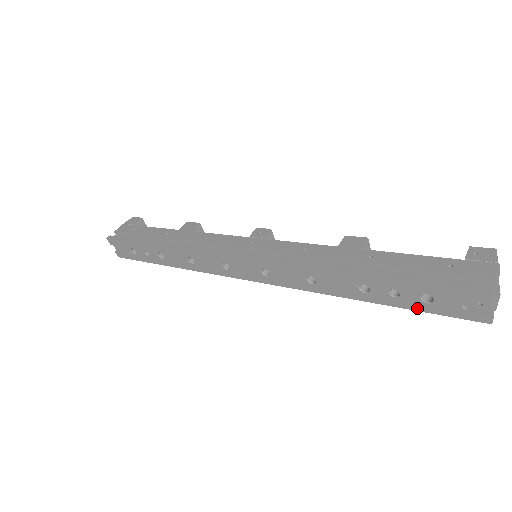
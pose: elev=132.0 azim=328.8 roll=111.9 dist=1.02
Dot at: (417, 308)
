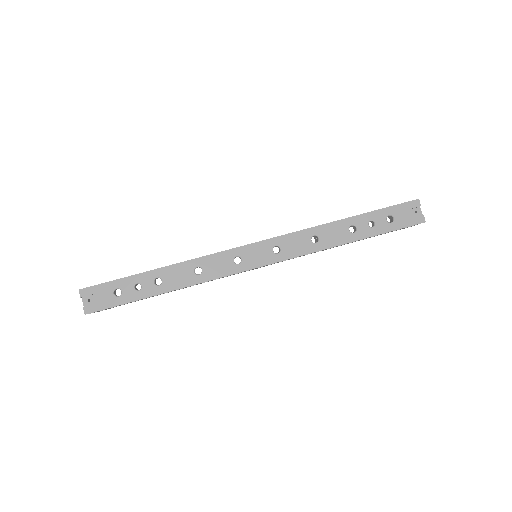
Dot at: (386, 230)
